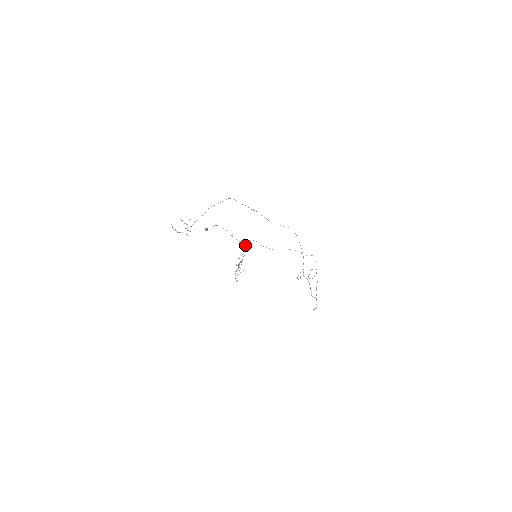
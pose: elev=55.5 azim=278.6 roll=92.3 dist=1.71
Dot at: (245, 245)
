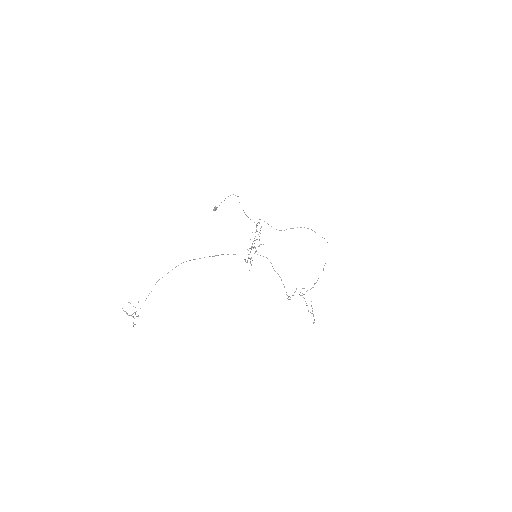
Dot at: occluded
